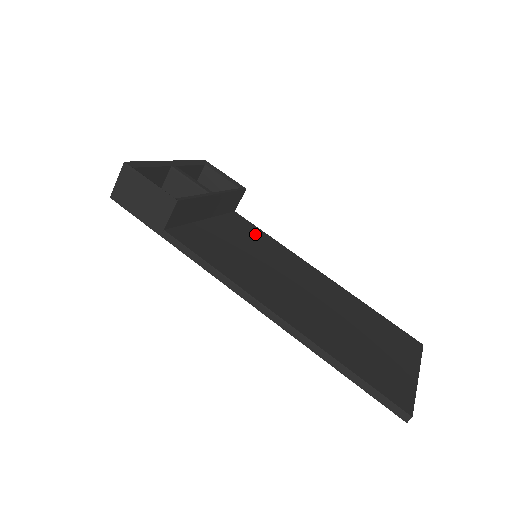
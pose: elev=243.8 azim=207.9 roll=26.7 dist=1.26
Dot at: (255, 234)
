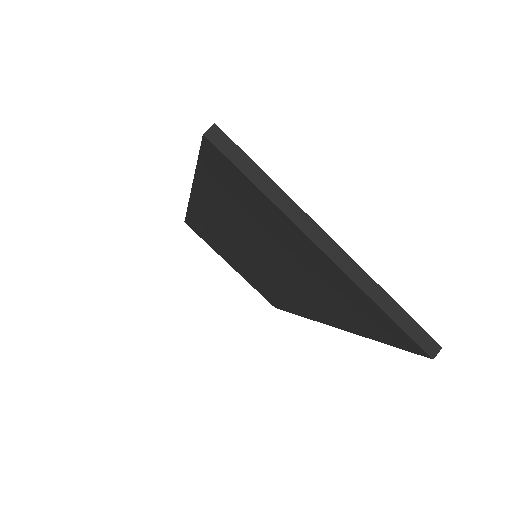
Dot at: occluded
